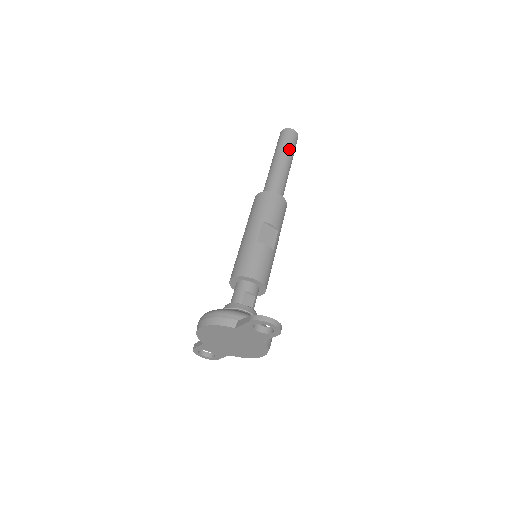
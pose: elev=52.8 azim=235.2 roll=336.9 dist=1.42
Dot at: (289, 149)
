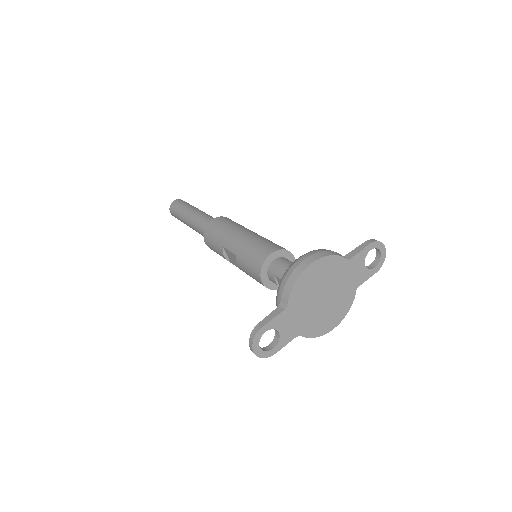
Dot at: occluded
